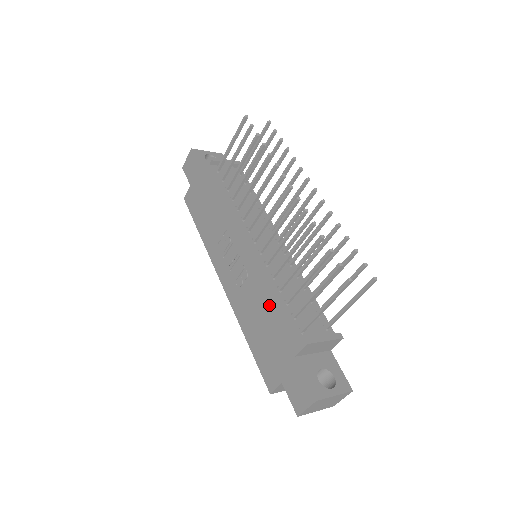
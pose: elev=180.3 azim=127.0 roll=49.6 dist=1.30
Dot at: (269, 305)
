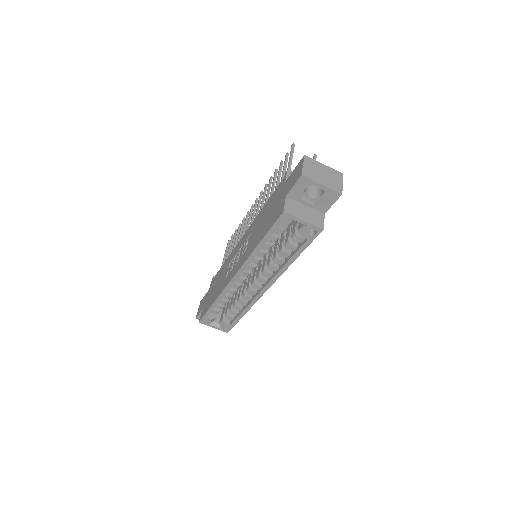
Dot at: (263, 212)
